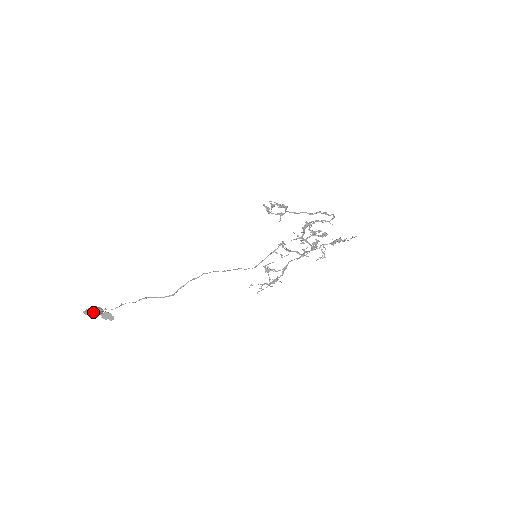
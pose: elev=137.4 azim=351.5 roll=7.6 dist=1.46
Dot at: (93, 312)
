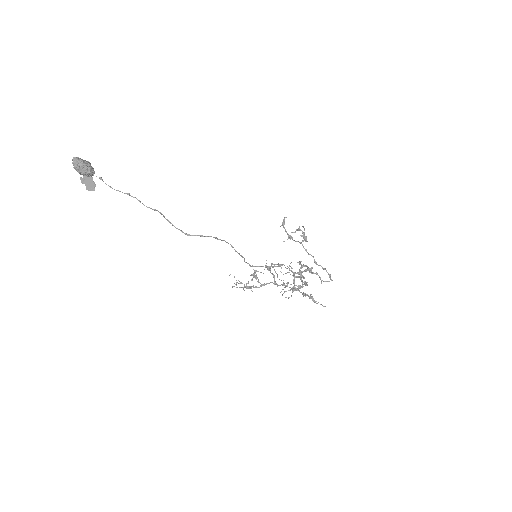
Dot at: (86, 169)
